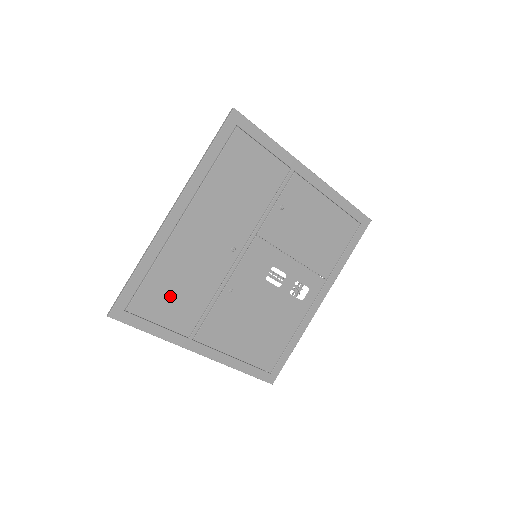
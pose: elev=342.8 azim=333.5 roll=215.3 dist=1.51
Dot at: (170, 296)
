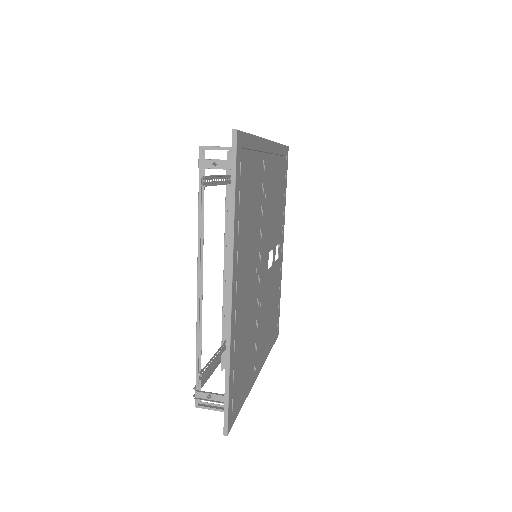
Dot at: (244, 361)
